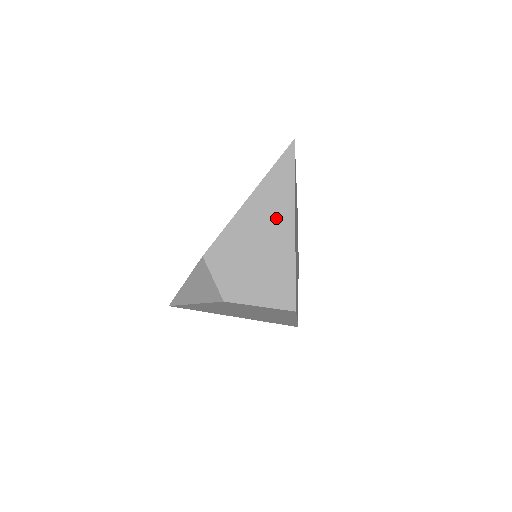
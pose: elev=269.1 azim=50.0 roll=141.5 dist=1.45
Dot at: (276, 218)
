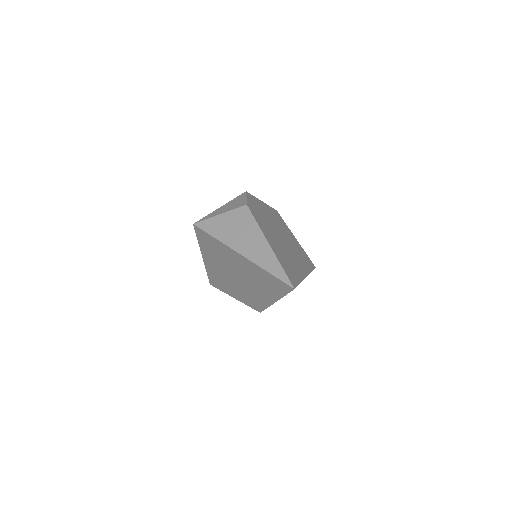
Dot at: occluded
